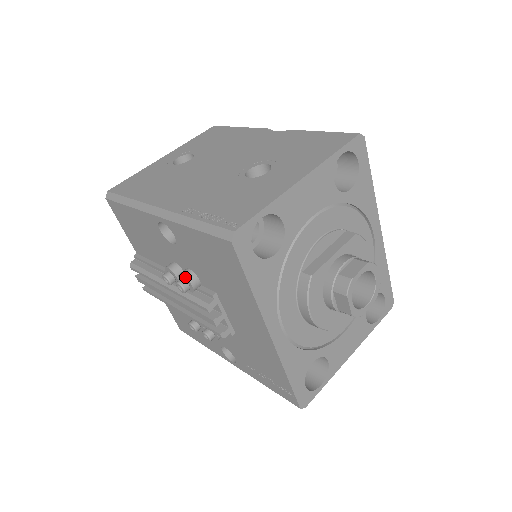
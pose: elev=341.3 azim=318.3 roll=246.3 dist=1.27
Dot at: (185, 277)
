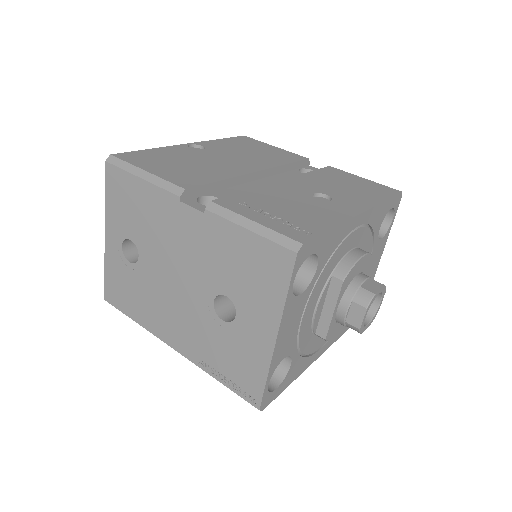
Dot at: occluded
